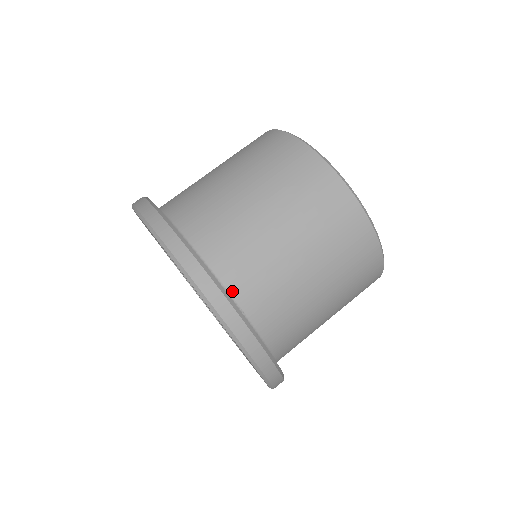
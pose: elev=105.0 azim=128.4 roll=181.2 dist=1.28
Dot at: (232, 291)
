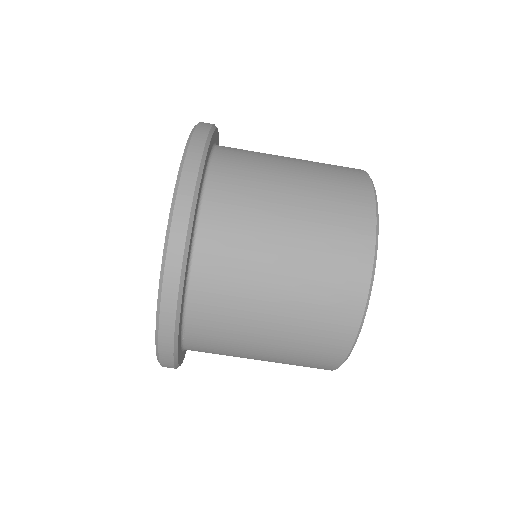
Dot at: (188, 326)
